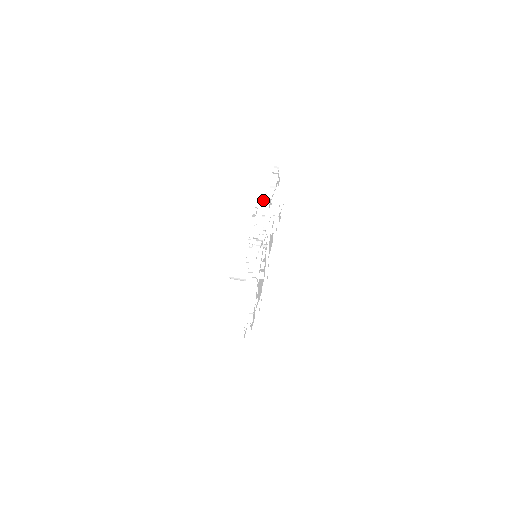
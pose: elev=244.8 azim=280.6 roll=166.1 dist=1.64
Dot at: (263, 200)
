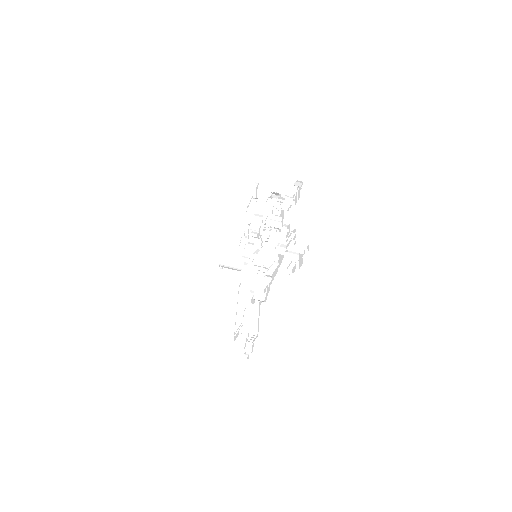
Dot at: occluded
